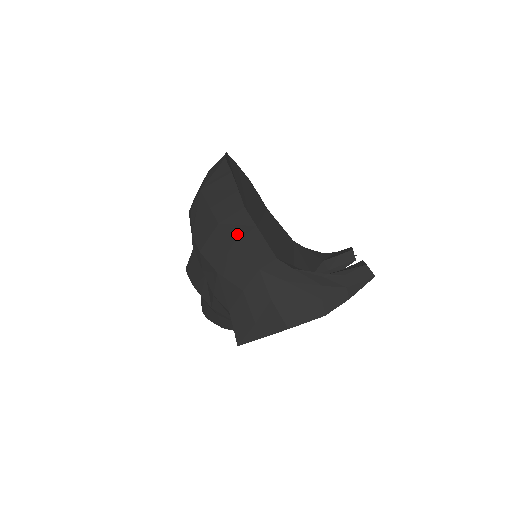
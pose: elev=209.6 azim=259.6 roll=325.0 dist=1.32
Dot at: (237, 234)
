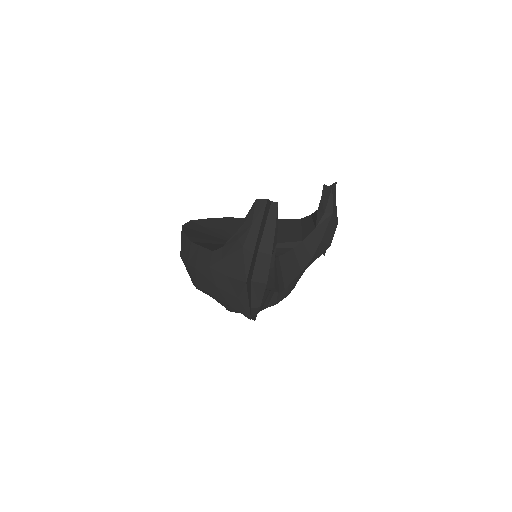
Dot at: (194, 260)
